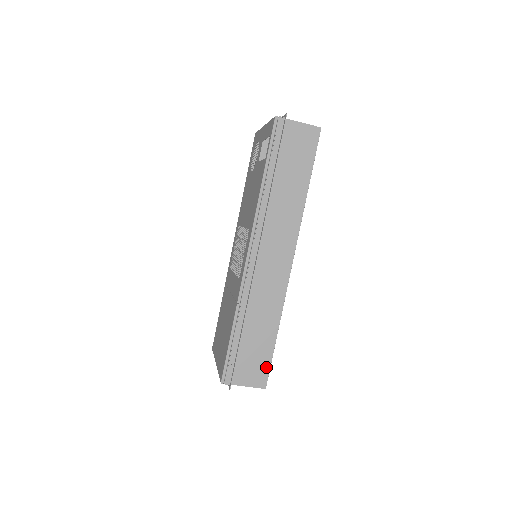
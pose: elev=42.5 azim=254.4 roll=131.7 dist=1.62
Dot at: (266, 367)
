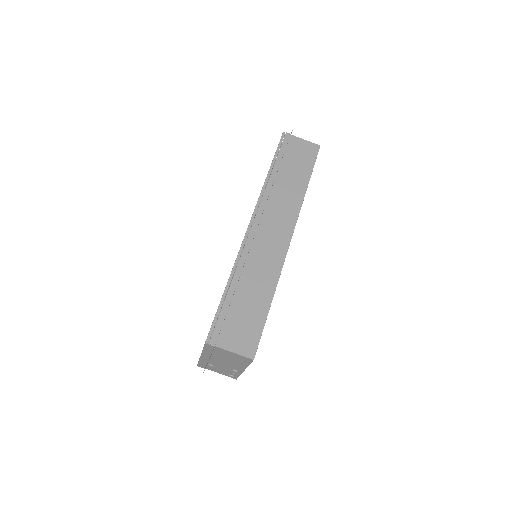
Dot at: (256, 335)
